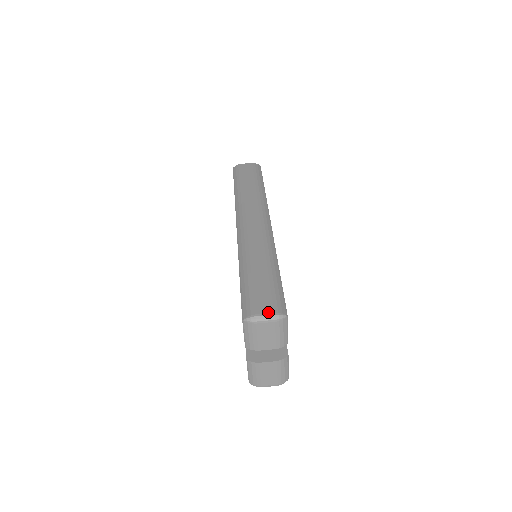
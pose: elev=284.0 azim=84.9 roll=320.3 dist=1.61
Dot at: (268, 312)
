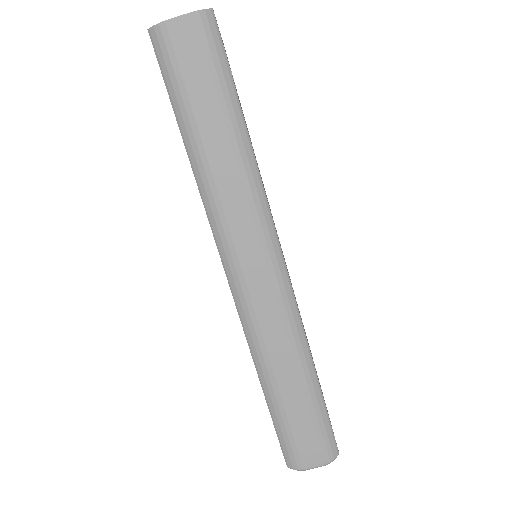
Dot at: (318, 463)
